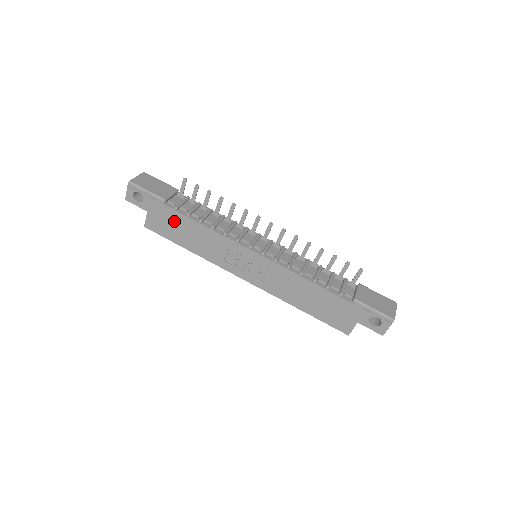
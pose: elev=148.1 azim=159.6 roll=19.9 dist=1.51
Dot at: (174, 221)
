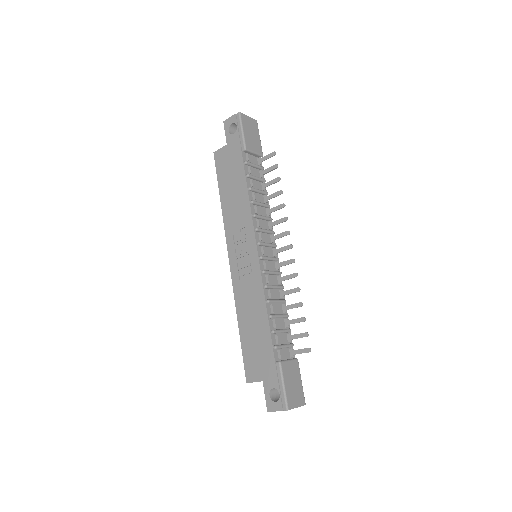
Dot at: (235, 170)
